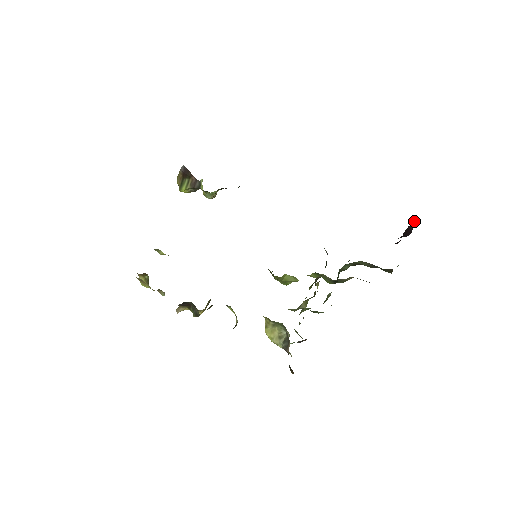
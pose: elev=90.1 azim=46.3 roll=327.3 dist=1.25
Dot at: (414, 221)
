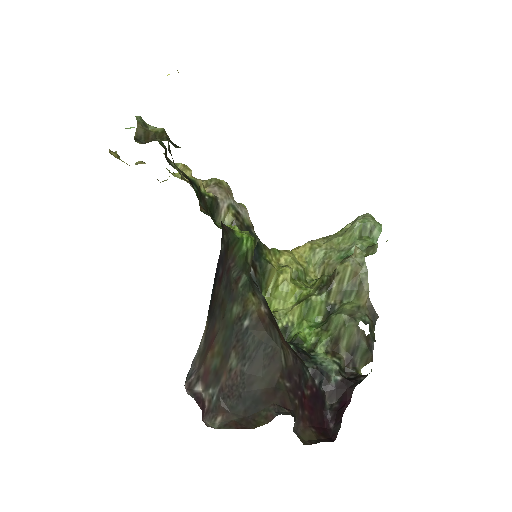
Dot at: occluded
